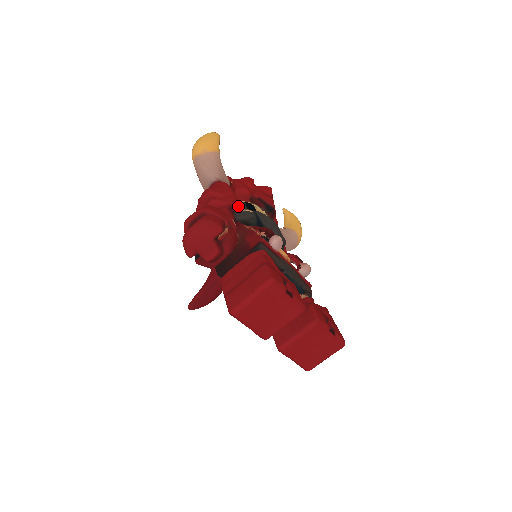
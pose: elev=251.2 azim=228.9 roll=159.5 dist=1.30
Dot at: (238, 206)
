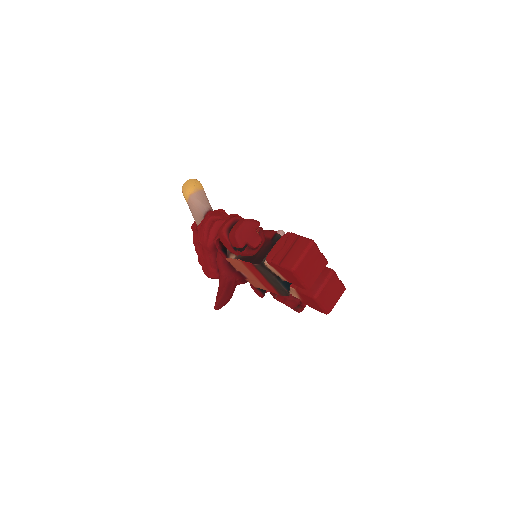
Dot at: occluded
